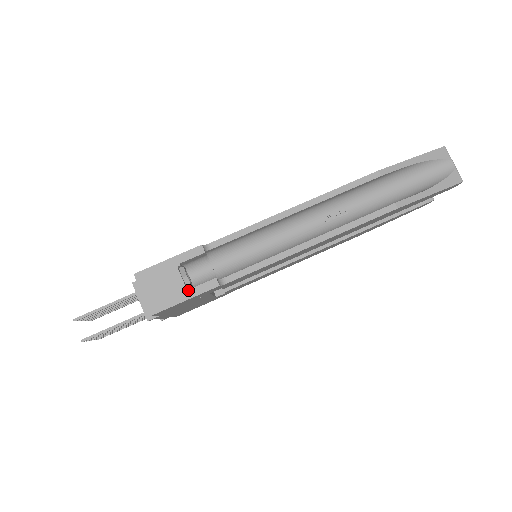
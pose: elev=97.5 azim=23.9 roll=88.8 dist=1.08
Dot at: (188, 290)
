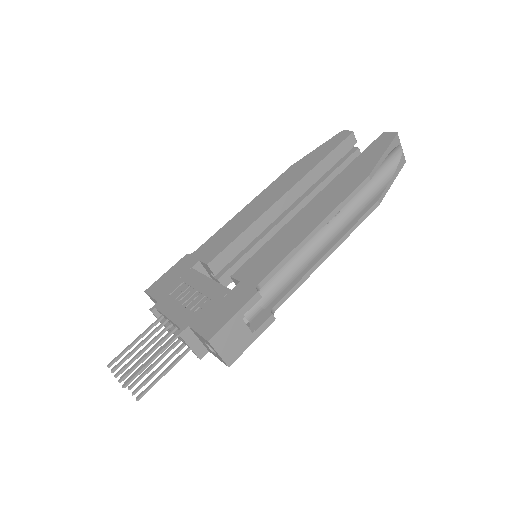
Dot at: (254, 333)
